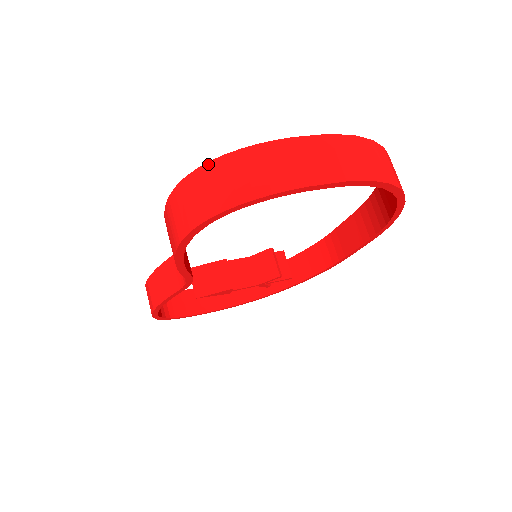
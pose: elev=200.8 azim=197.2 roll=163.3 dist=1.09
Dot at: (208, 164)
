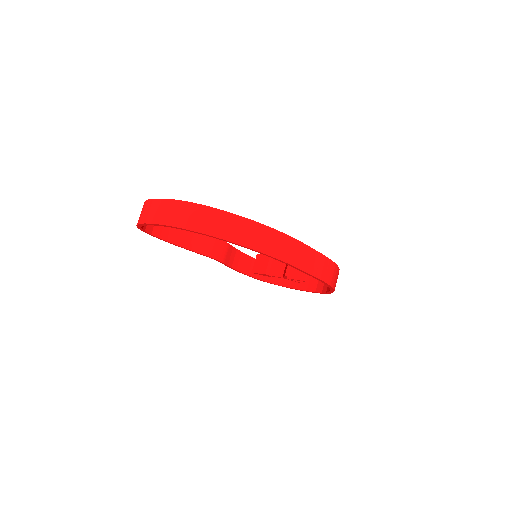
Dot at: occluded
